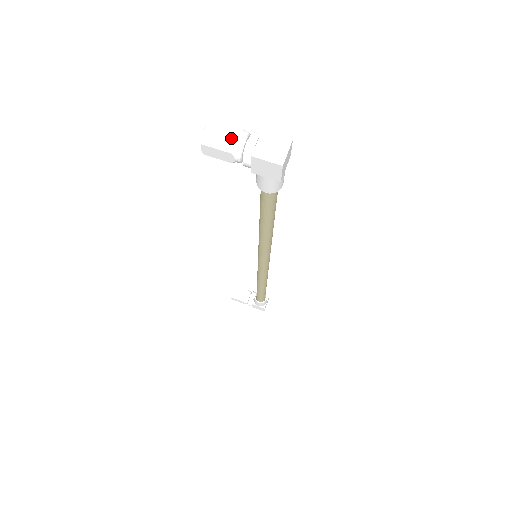
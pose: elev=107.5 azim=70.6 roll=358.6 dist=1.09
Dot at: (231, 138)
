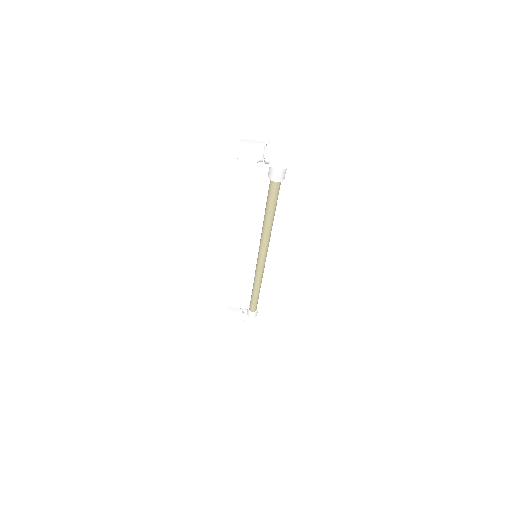
Dot at: (256, 146)
